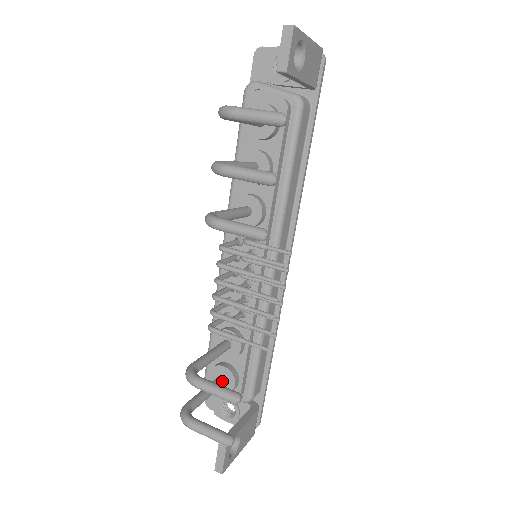
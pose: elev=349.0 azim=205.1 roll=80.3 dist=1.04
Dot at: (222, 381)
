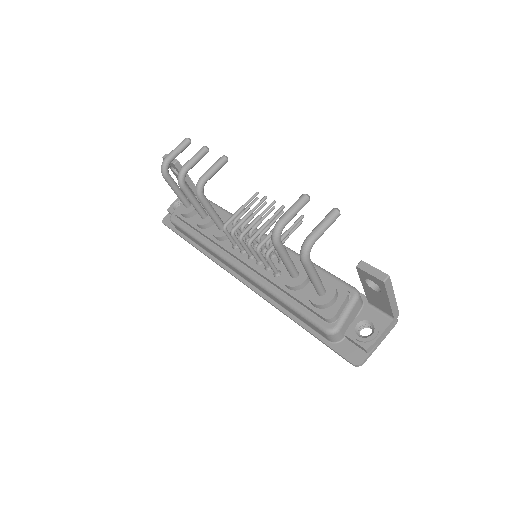
Dot at: occluded
